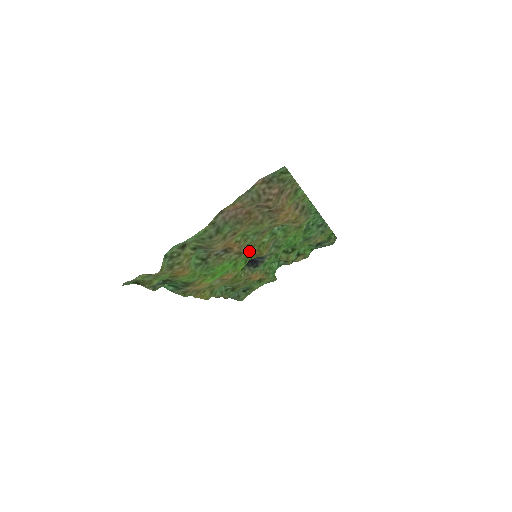
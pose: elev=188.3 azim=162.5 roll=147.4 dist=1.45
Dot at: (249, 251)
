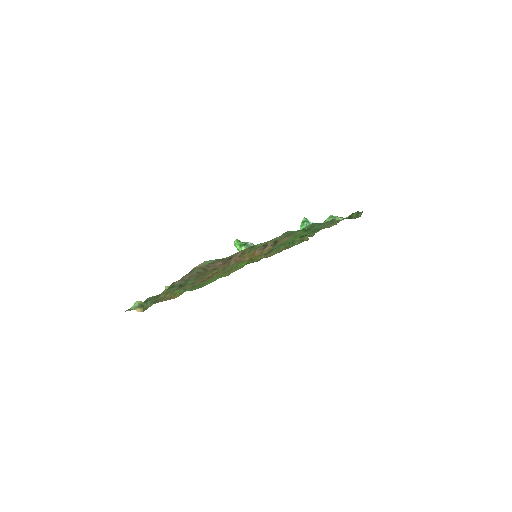
Dot at: occluded
